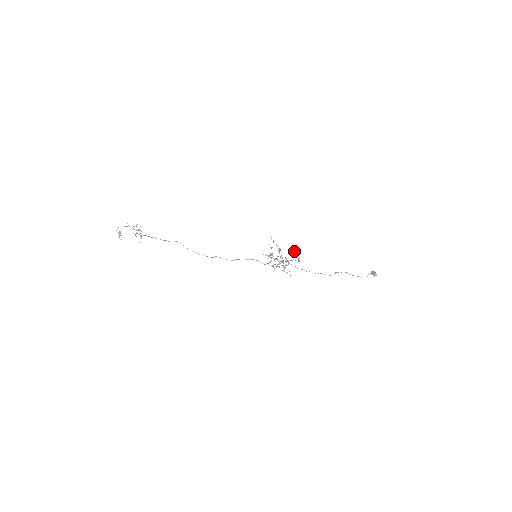
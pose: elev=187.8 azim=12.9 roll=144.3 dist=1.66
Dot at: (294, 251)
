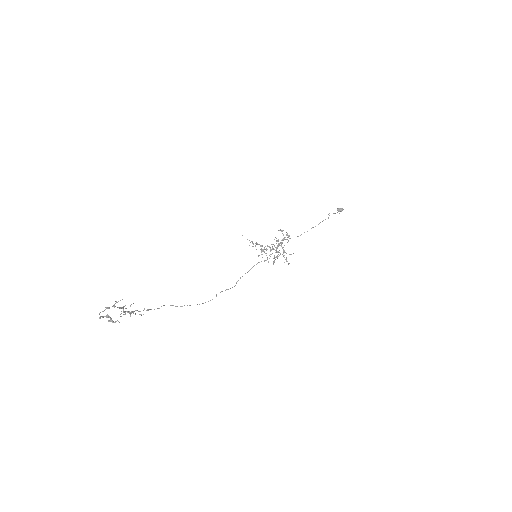
Dot at: (278, 230)
